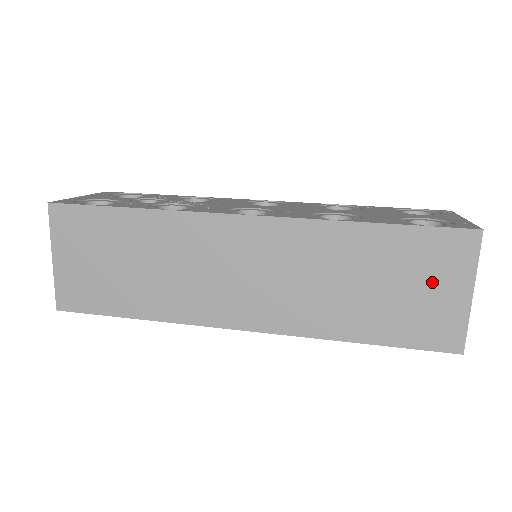
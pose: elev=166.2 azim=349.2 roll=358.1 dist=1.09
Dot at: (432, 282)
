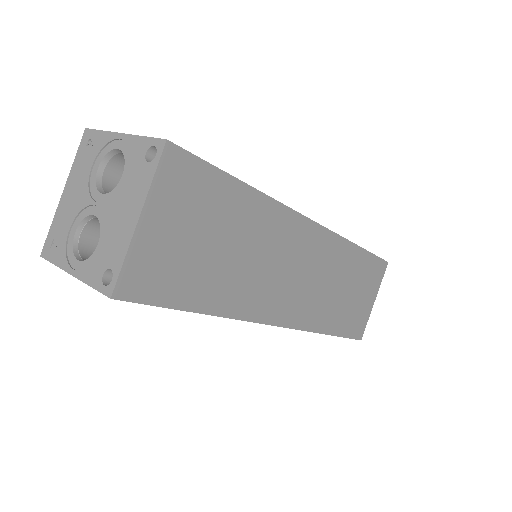
Dot at: (366, 292)
